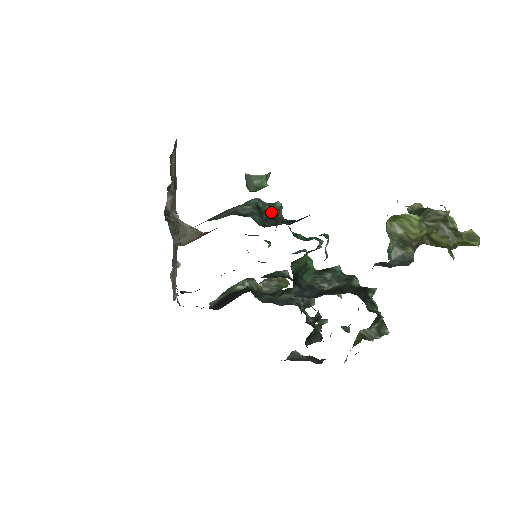
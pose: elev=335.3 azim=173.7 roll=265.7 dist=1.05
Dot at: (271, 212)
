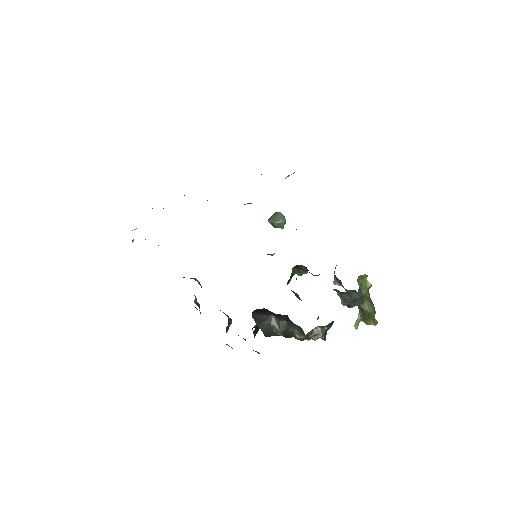
Dot at: occluded
